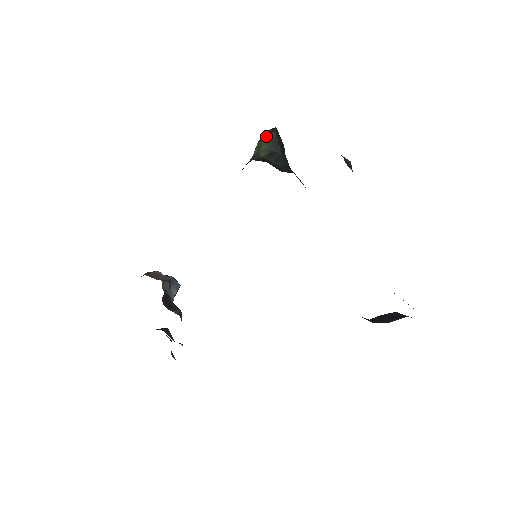
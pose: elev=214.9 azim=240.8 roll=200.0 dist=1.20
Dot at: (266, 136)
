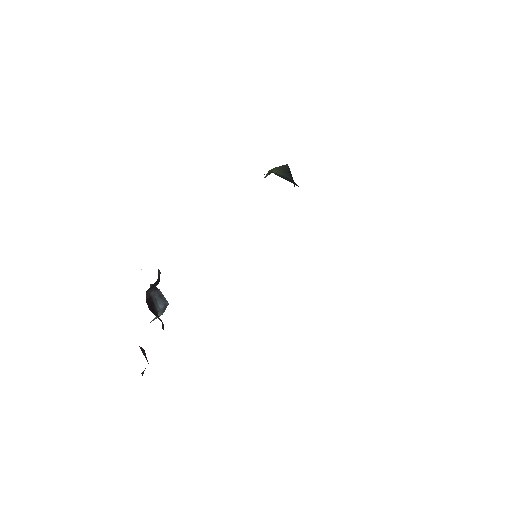
Dot at: (278, 167)
